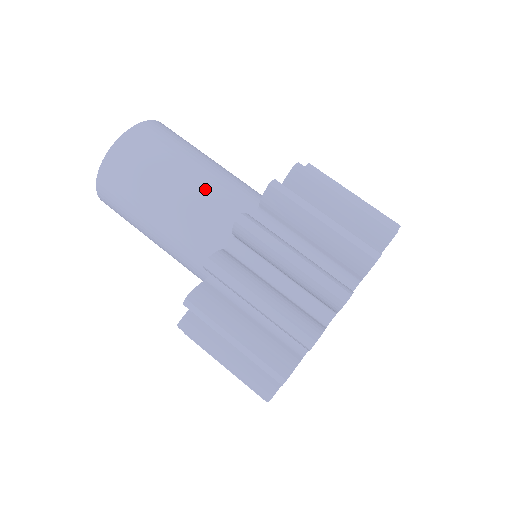
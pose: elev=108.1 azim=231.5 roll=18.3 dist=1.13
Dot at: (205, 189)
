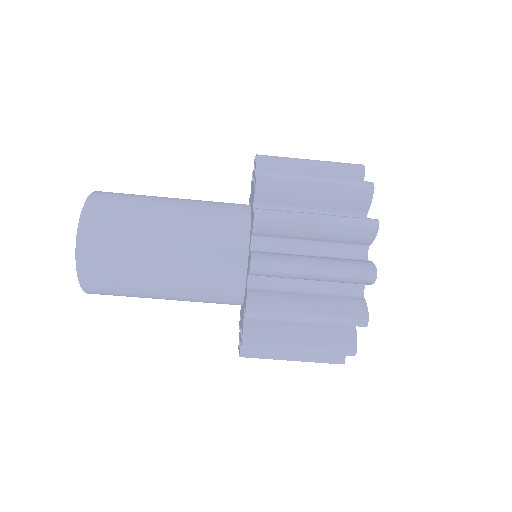
Dot at: (186, 263)
